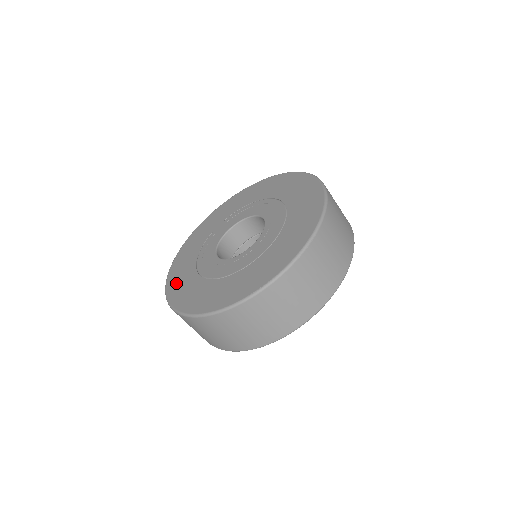
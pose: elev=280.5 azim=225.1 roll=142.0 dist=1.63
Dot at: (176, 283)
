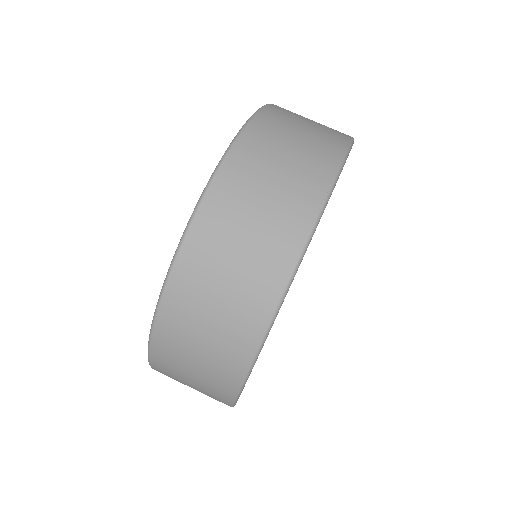
Dot at: occluded
